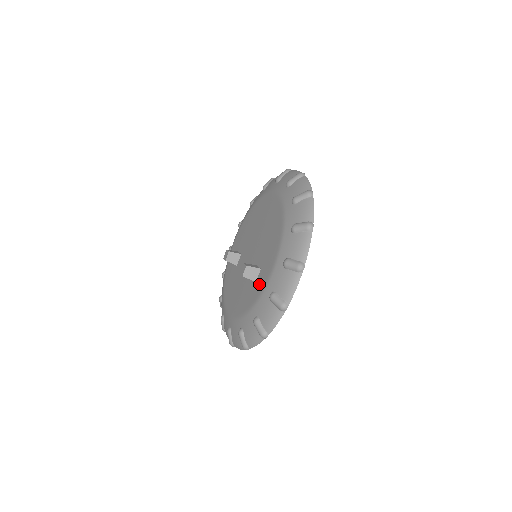
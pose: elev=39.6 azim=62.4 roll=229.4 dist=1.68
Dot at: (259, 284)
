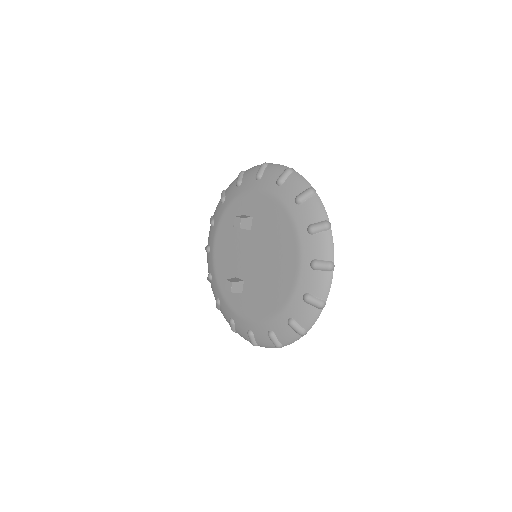
Dot at: (233, 299)
